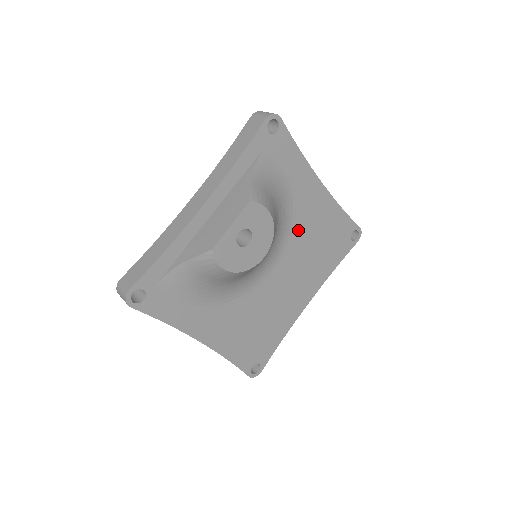
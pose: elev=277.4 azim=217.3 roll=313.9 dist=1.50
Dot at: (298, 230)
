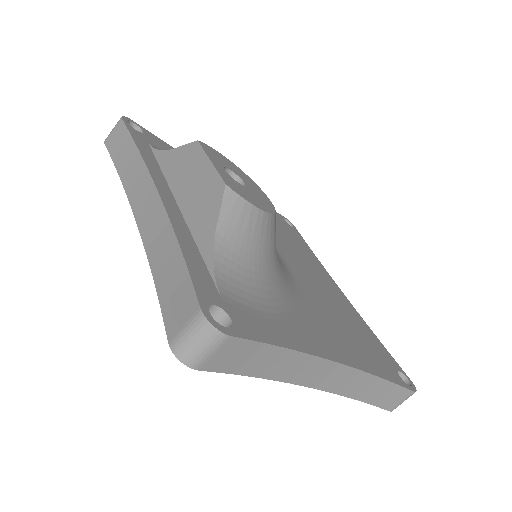
Dot at: occluded
